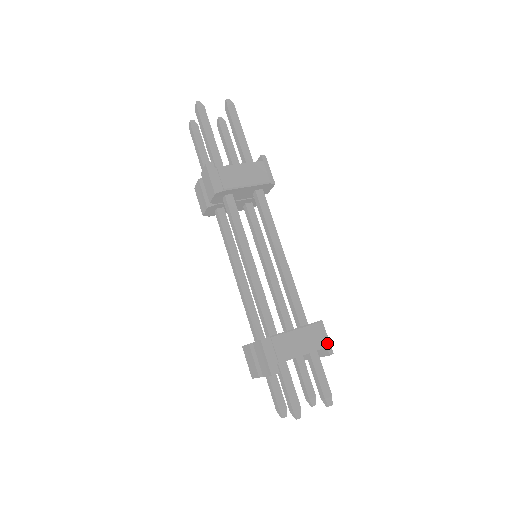
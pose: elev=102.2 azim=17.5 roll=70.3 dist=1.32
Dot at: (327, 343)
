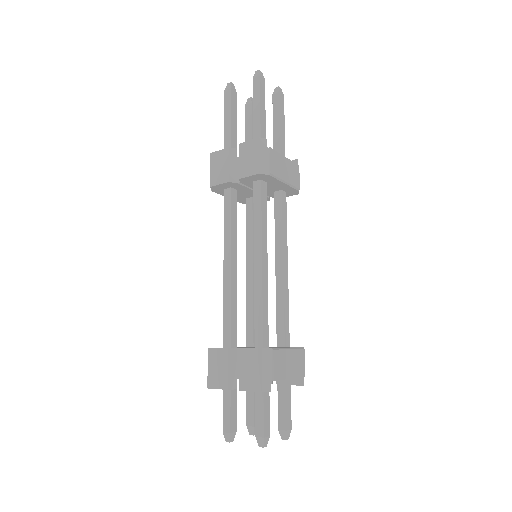
Dot at: (304, 372)
